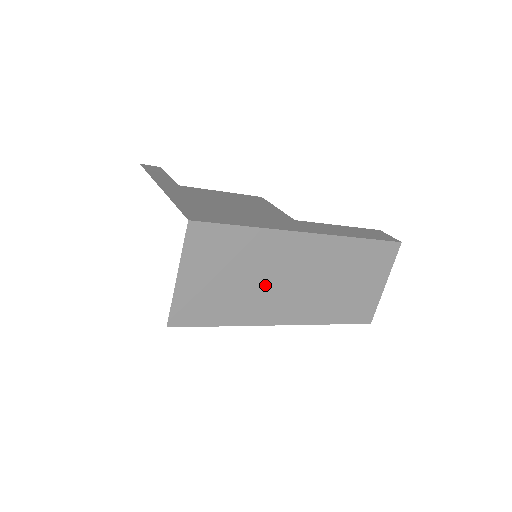
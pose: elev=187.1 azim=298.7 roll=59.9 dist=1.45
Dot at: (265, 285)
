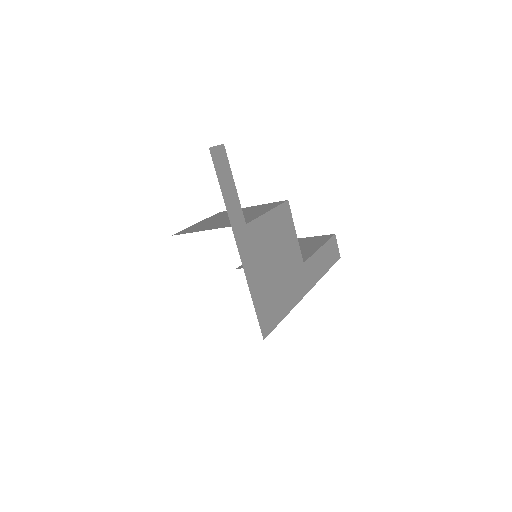
Dot at: occluded
